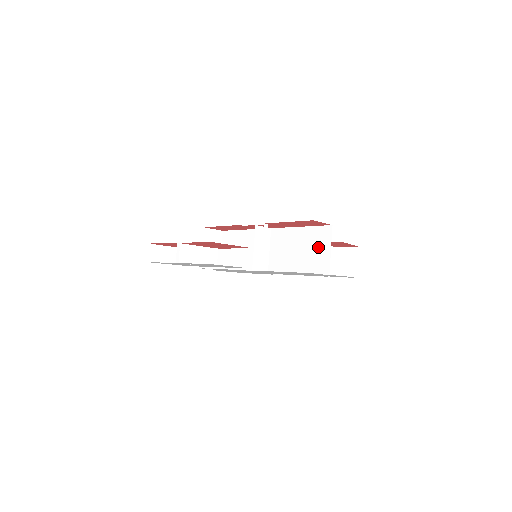
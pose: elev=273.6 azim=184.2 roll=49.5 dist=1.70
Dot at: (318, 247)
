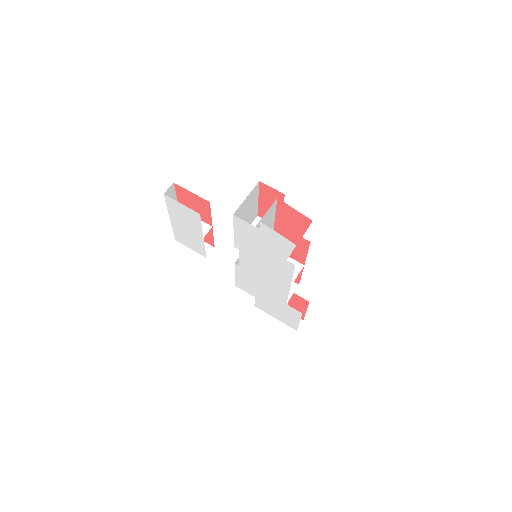
Dot at: (273, 218)
